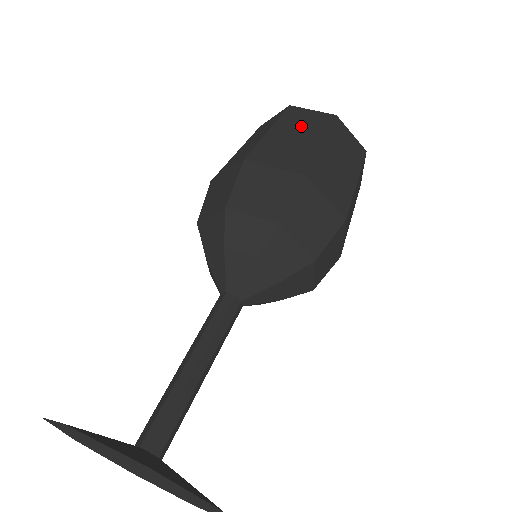
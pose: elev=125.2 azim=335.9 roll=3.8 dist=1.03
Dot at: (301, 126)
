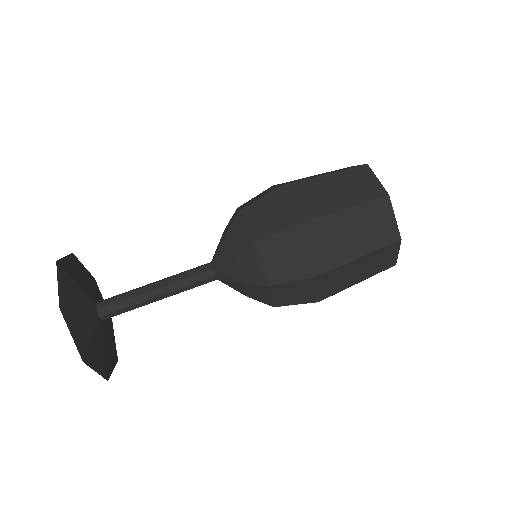
Dot at: (368, 227)
